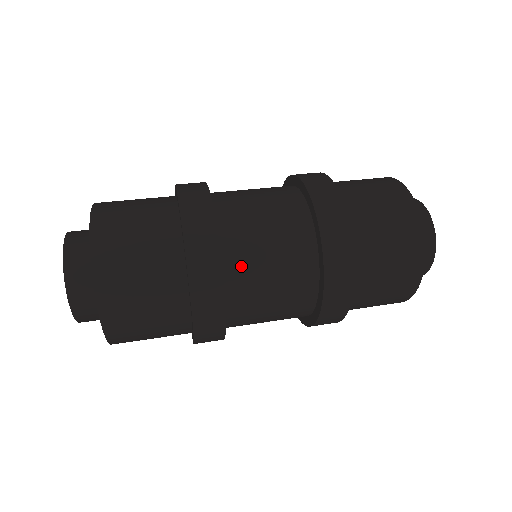
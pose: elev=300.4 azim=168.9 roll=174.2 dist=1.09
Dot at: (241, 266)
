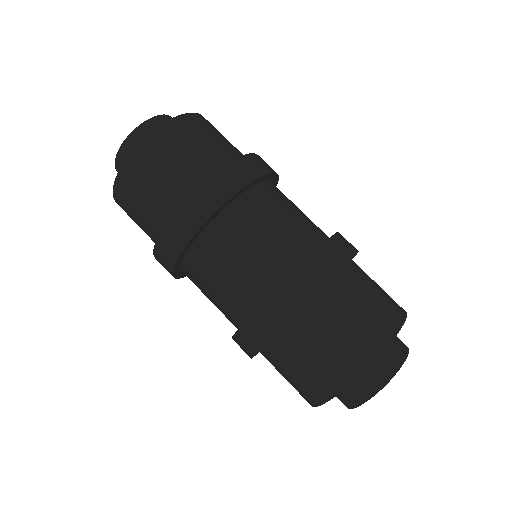
Dot at: (251, 209)
